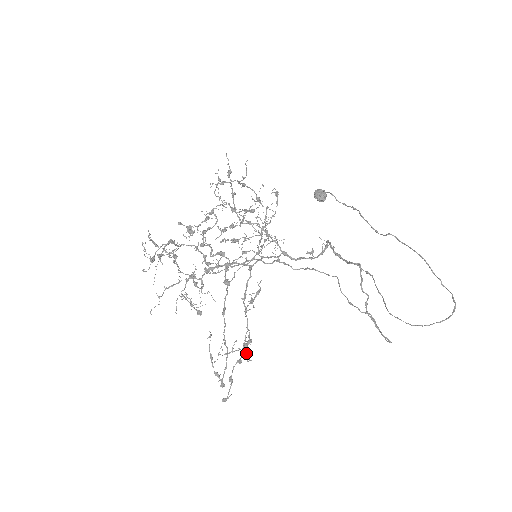
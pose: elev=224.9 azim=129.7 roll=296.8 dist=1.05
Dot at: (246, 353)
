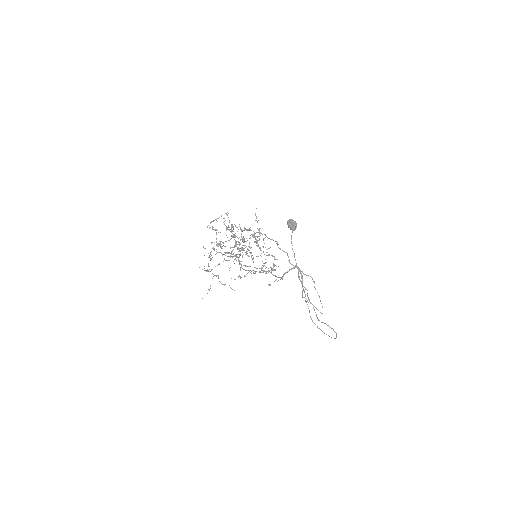
Dot at: occluded
